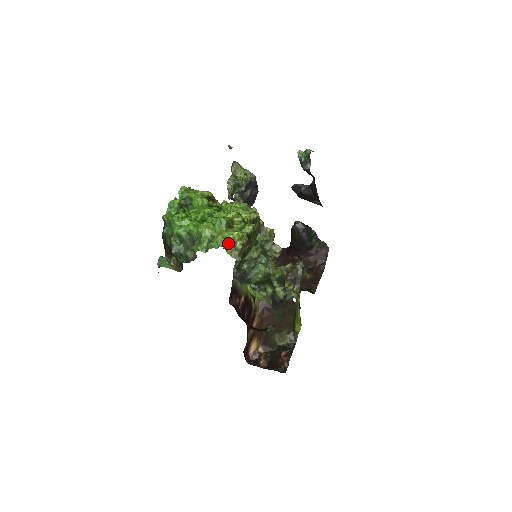
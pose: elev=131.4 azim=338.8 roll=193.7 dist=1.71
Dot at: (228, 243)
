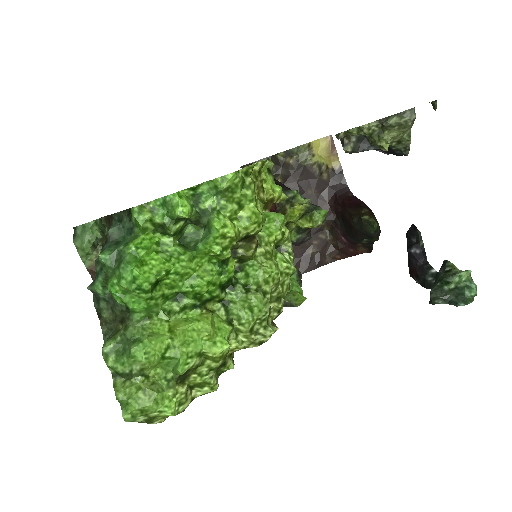
Dot at: (140, 420)
